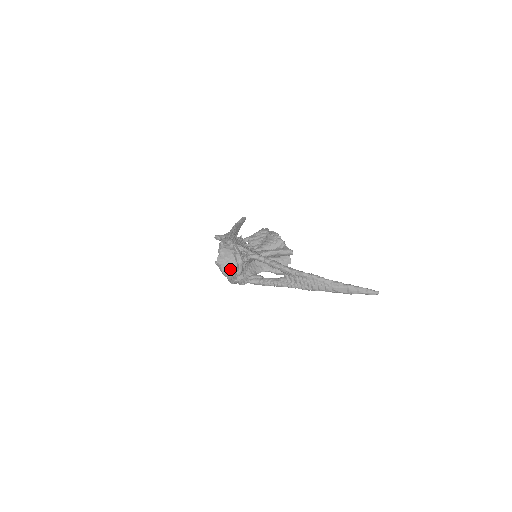
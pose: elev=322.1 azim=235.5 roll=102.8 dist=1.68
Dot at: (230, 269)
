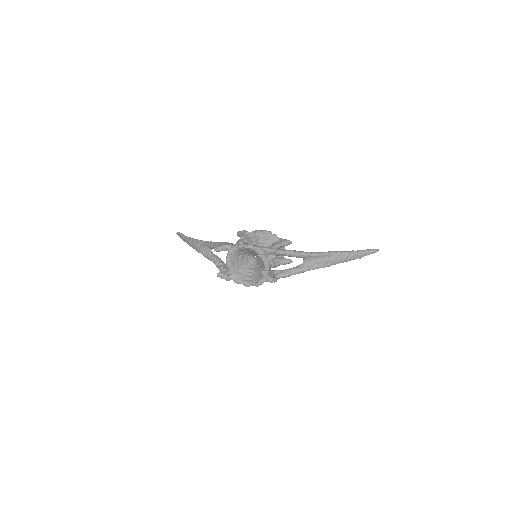
Dot at: (242, 275)
